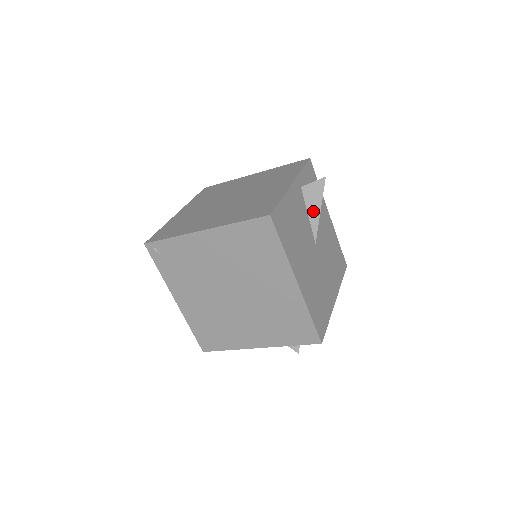
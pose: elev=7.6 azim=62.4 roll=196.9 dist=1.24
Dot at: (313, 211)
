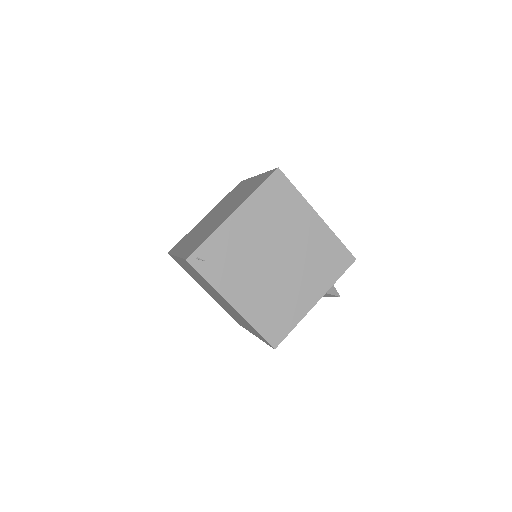
Dot at: occluded
